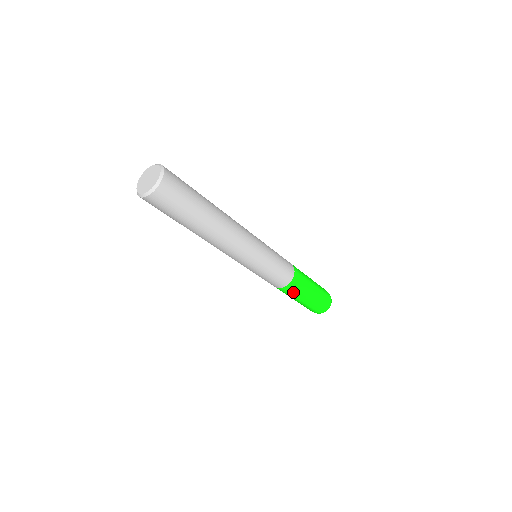
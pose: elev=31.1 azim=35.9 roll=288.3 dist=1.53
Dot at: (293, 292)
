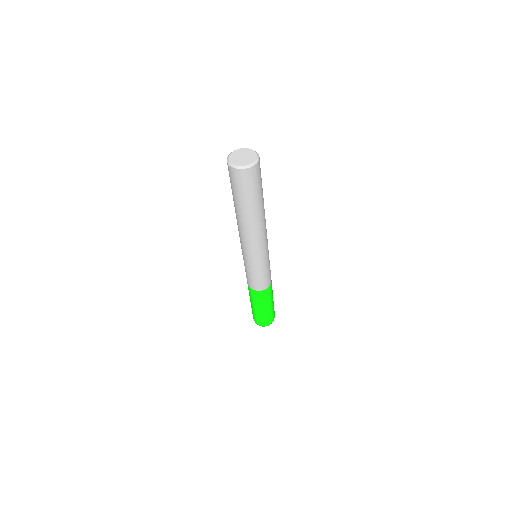
Dot at: (263, 298)
